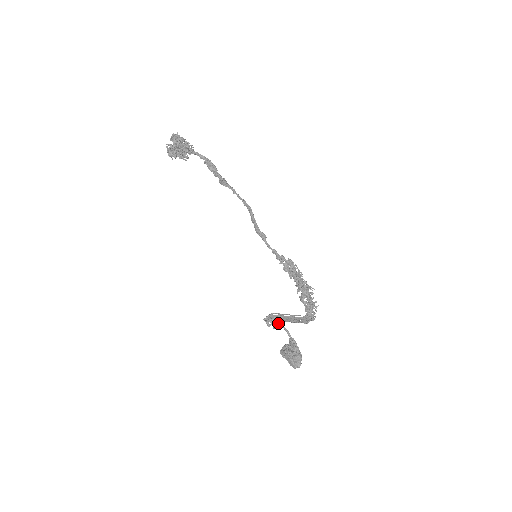
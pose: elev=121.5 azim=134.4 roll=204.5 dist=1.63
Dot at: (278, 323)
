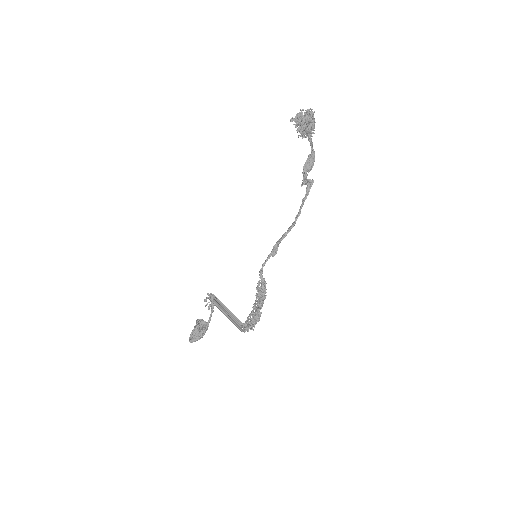
Dot at: (209, 308)
